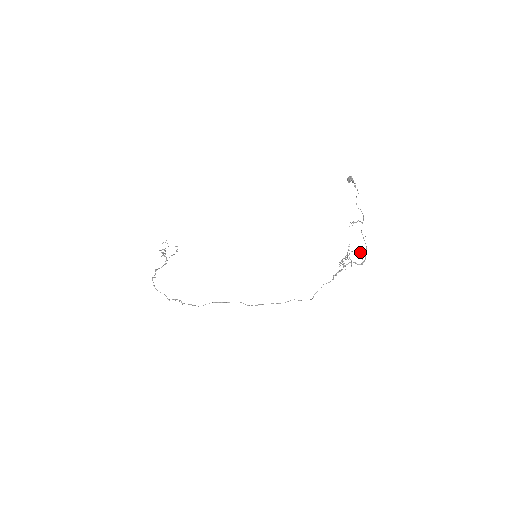
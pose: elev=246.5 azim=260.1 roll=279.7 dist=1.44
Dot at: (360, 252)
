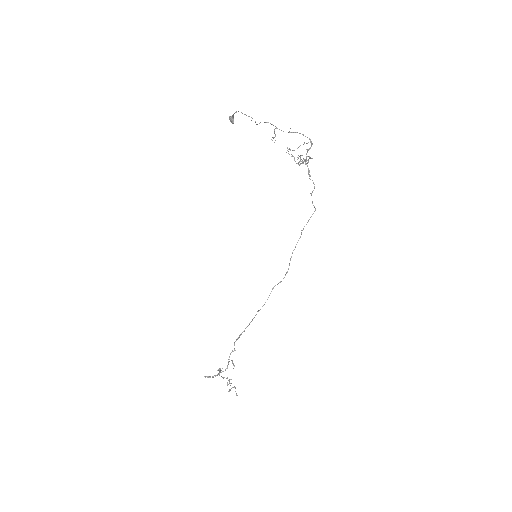
Dot at: (303, 144)
